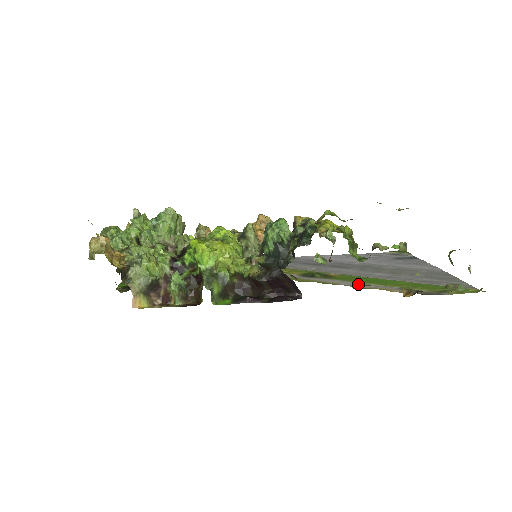
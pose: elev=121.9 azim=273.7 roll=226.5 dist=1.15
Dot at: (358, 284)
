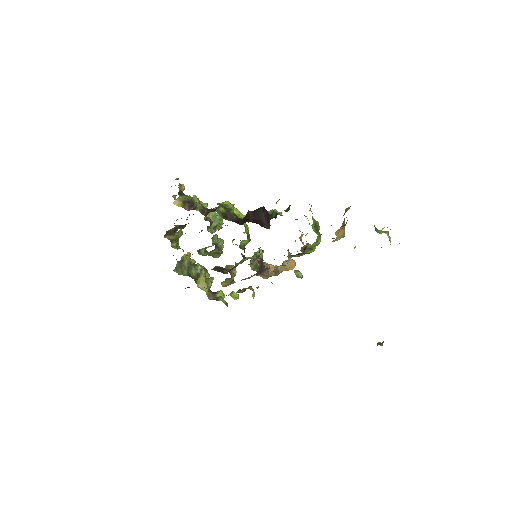
Dot at: occluded
